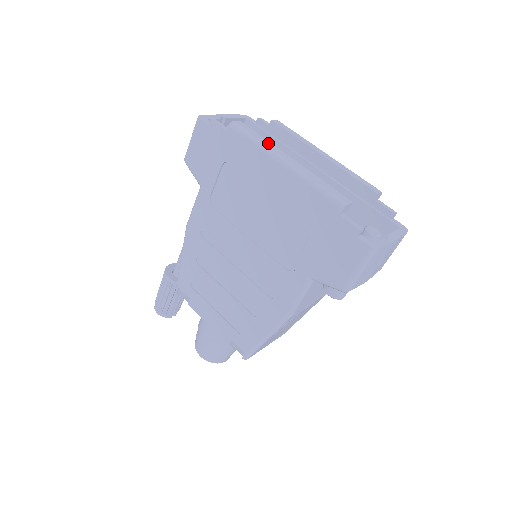
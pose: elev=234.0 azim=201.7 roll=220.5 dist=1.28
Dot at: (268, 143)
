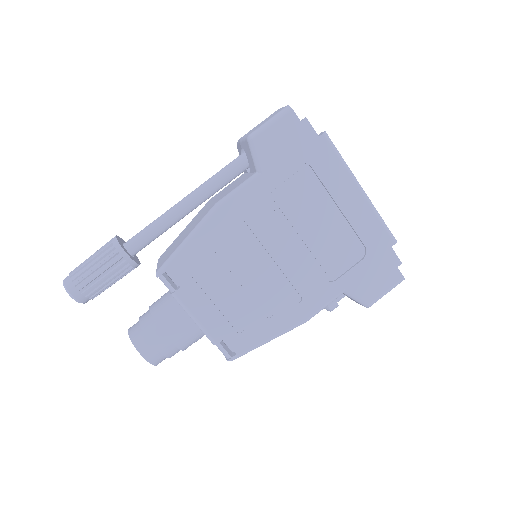
Dot at: occluded
